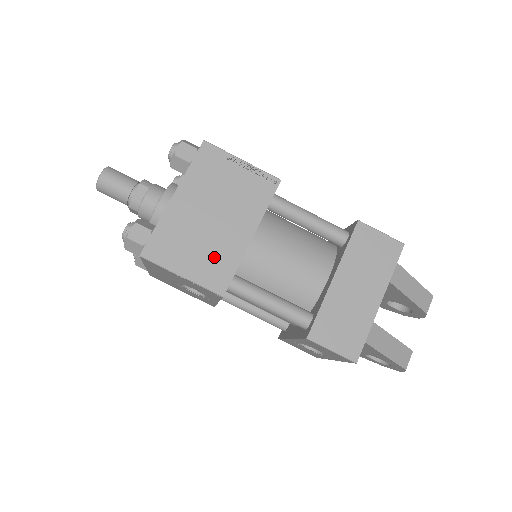
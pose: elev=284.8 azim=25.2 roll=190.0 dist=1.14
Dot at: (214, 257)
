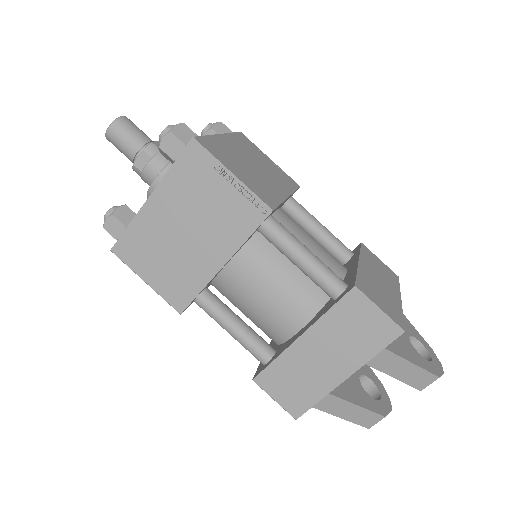
Dot at: (179, 274)
